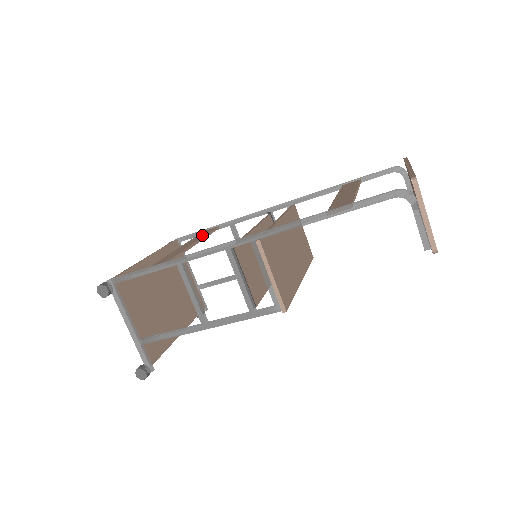
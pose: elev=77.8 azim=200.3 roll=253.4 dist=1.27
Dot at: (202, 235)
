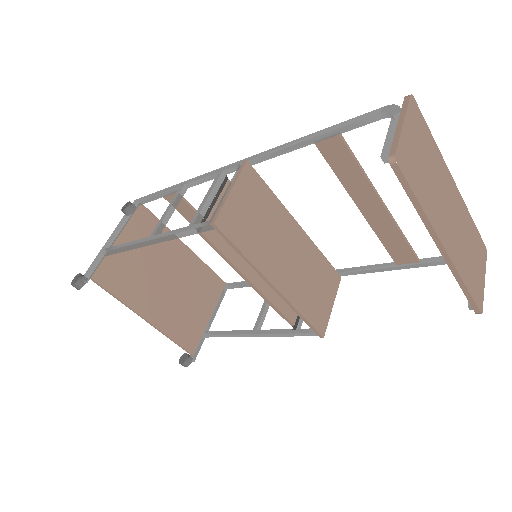
Dot at: occluded
